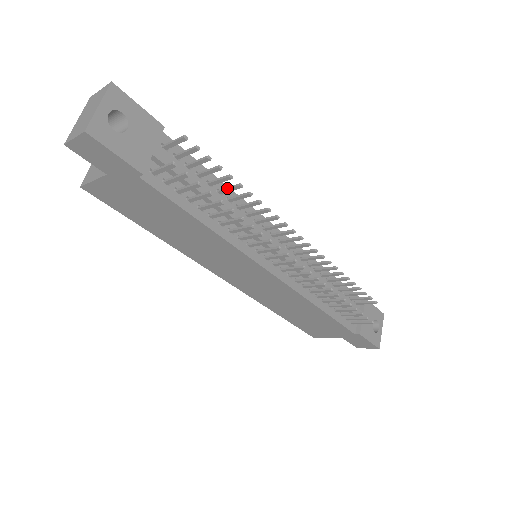
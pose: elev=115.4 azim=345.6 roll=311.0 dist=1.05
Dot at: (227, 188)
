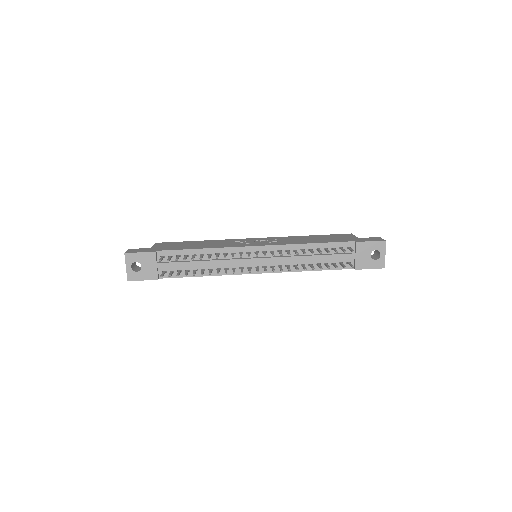
Dot at: occluded
